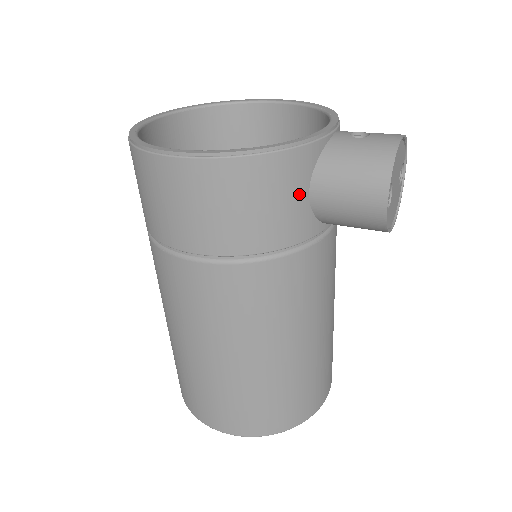
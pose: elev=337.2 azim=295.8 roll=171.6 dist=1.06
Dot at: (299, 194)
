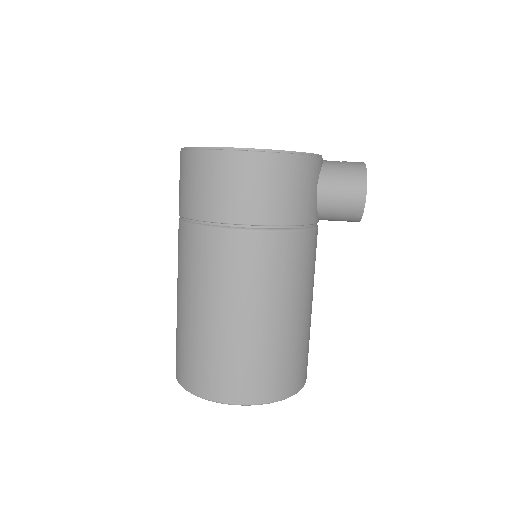
Dot at: (313, 188)
